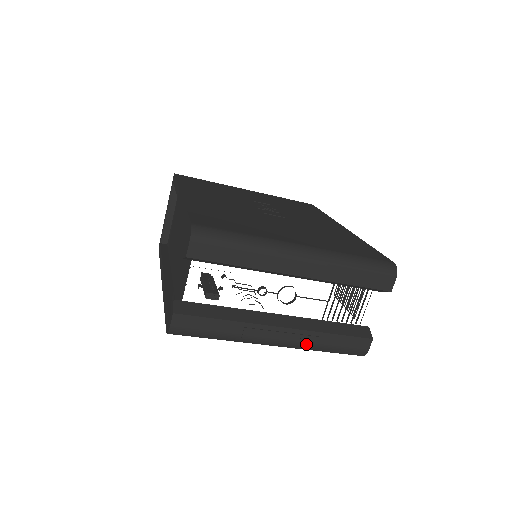
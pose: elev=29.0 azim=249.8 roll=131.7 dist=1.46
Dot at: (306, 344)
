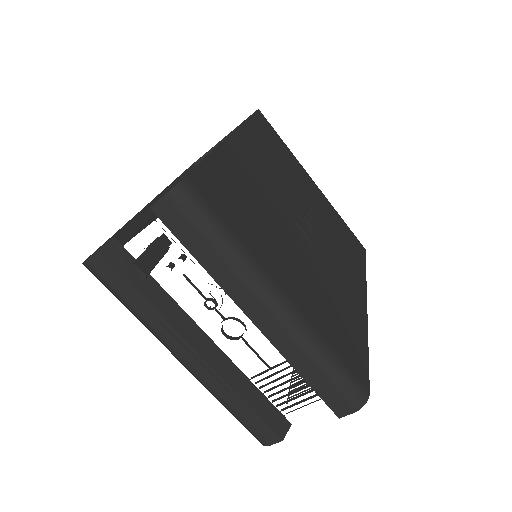
Dot at: (212, 388)
